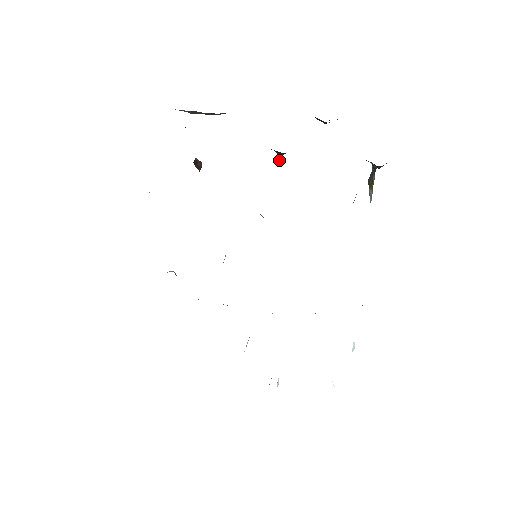
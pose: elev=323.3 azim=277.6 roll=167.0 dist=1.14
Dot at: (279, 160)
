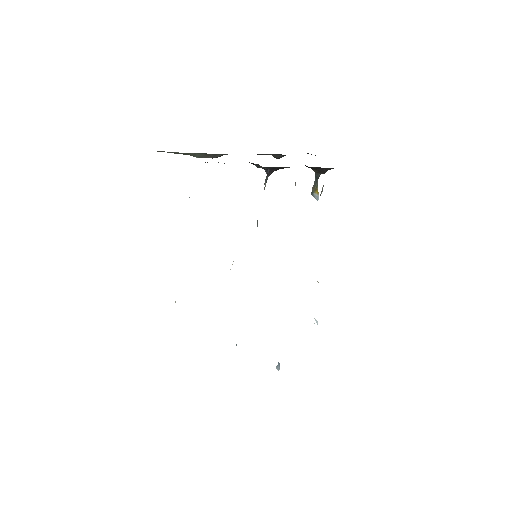
Dot at: (266, 179)
